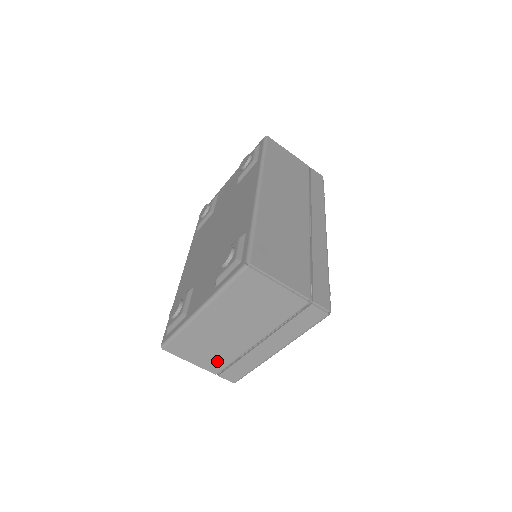
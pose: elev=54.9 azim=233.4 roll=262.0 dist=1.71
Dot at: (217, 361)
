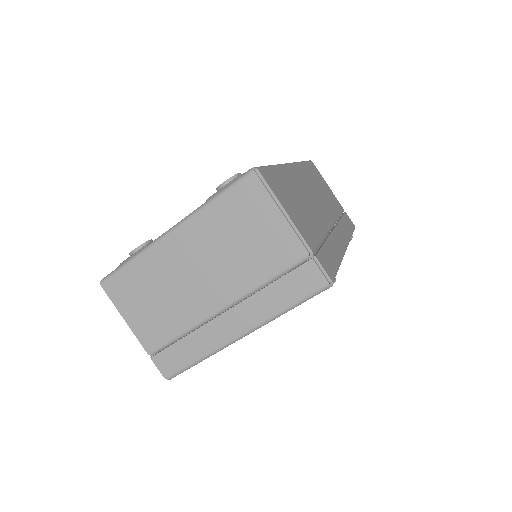
Dot at: (159, 328)
